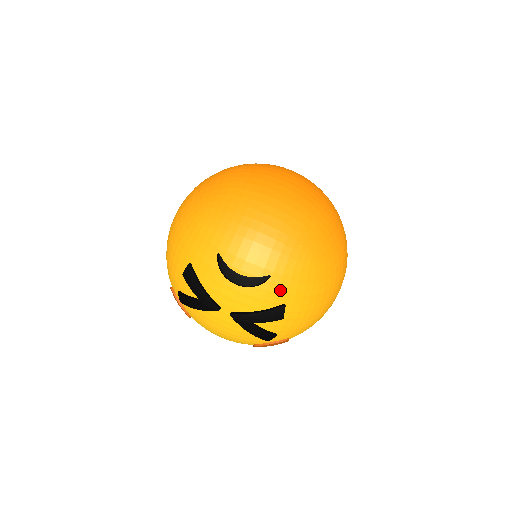
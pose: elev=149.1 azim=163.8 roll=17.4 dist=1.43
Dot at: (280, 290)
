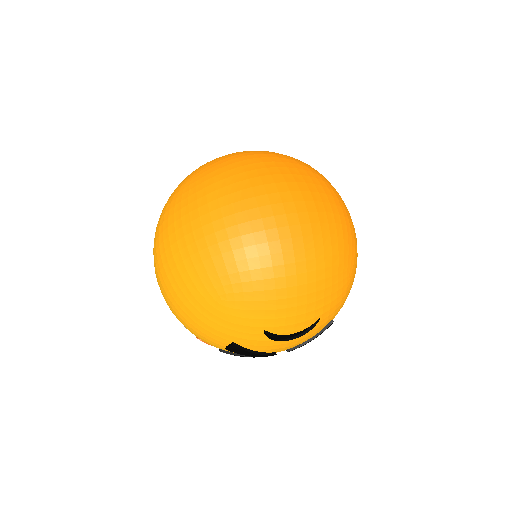
Dot at: (329, 318)
